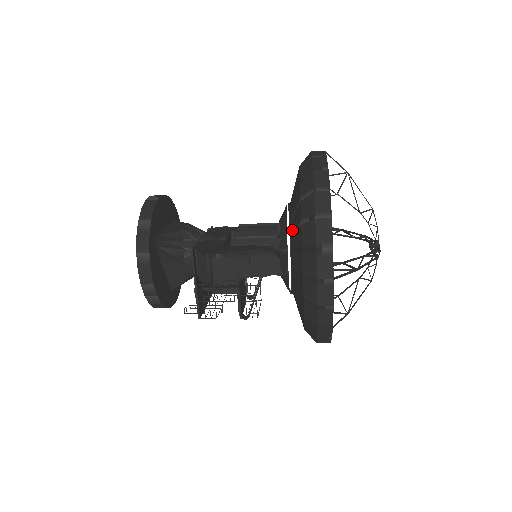
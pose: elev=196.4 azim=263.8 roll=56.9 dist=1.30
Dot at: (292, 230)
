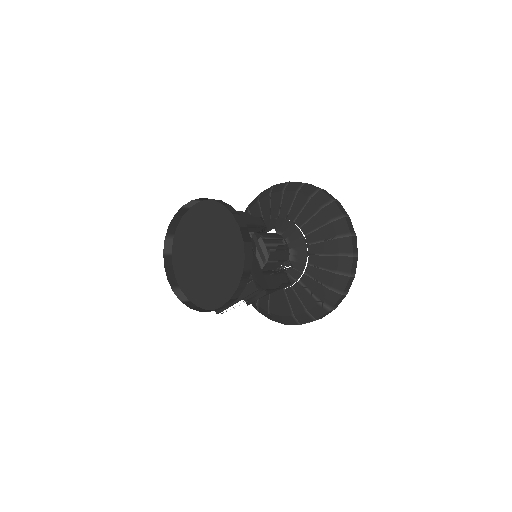
Dot at: (310, 275)
